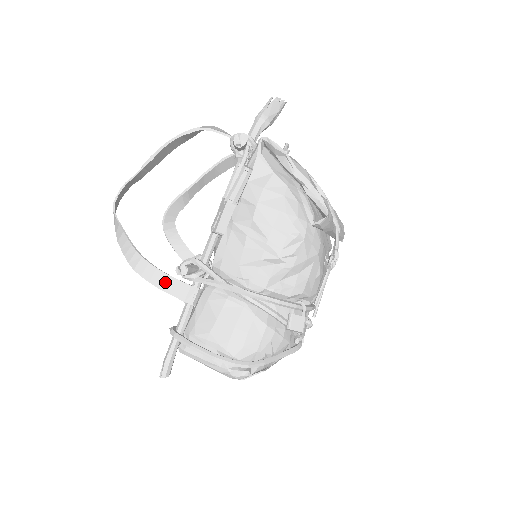
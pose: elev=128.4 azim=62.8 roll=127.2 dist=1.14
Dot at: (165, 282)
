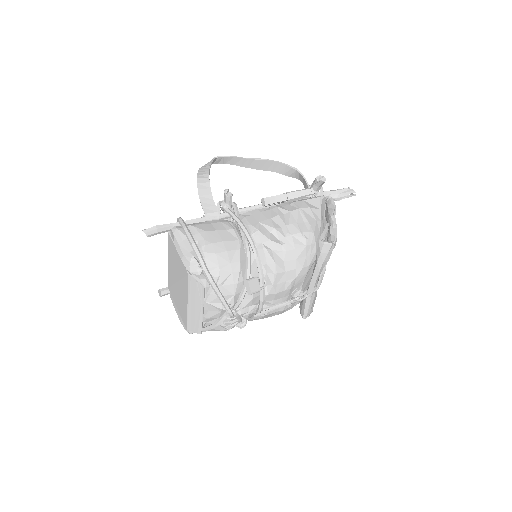
Dot at: (206, 197)
